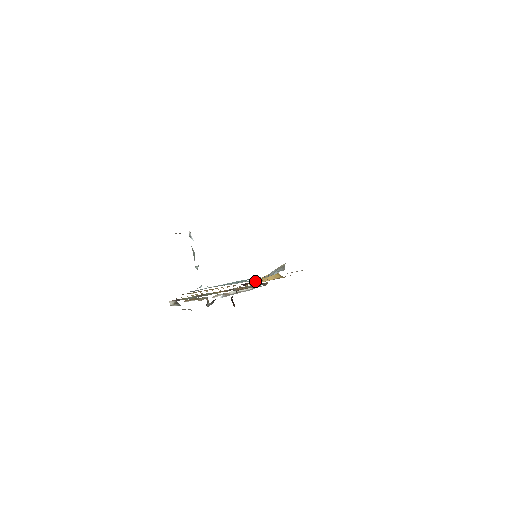
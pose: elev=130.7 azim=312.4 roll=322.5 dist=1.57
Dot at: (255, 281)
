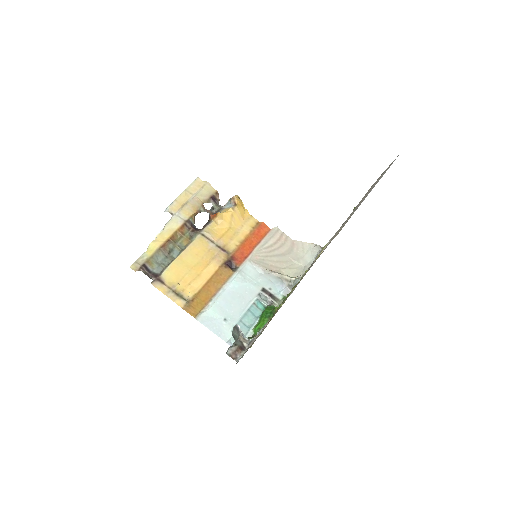
Dot at: (221, 223)
